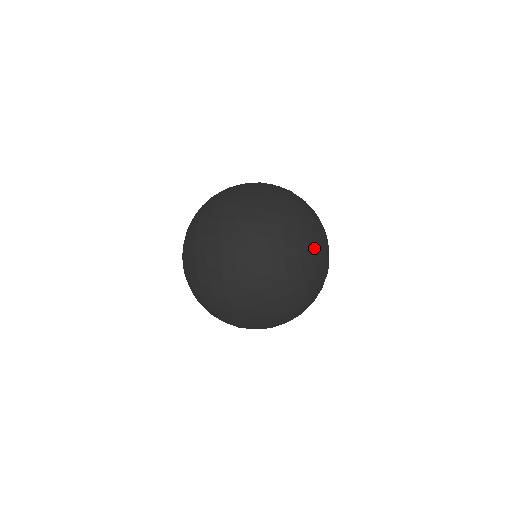
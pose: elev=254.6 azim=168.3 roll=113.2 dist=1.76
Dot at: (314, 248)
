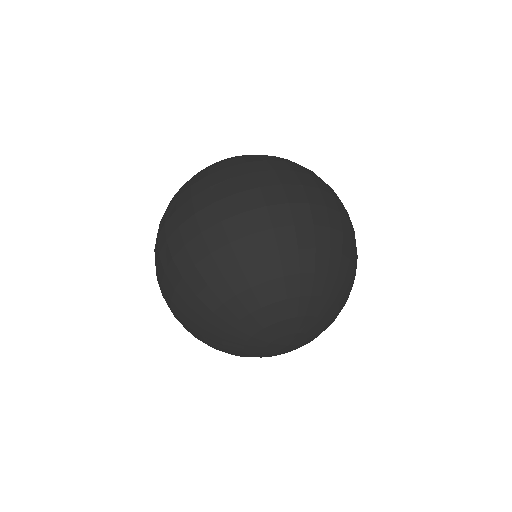
Dot at: (252, 345)
